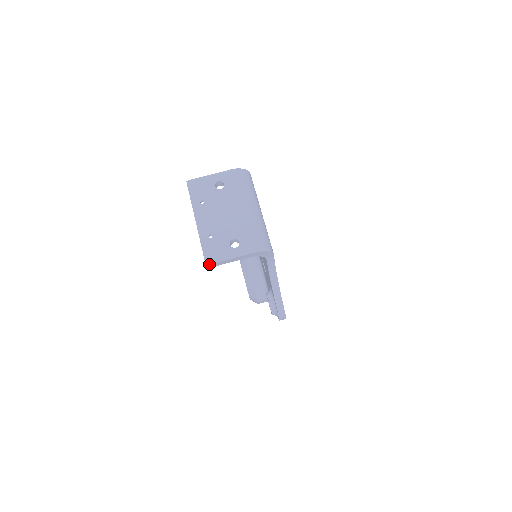
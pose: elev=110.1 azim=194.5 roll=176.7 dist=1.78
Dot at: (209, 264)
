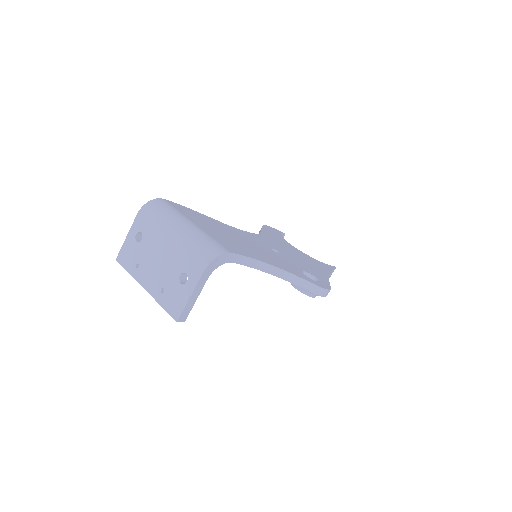
Dot at: (178, 318)
